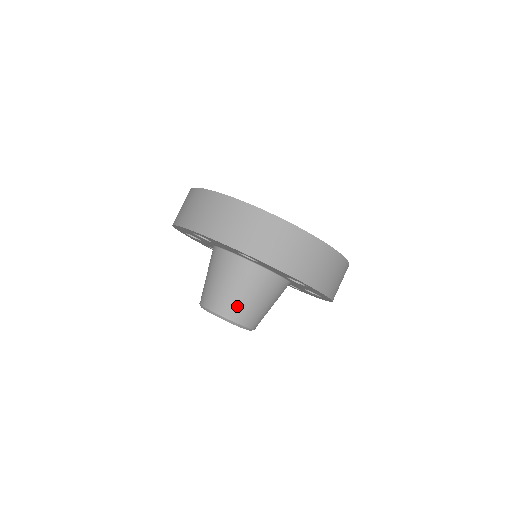
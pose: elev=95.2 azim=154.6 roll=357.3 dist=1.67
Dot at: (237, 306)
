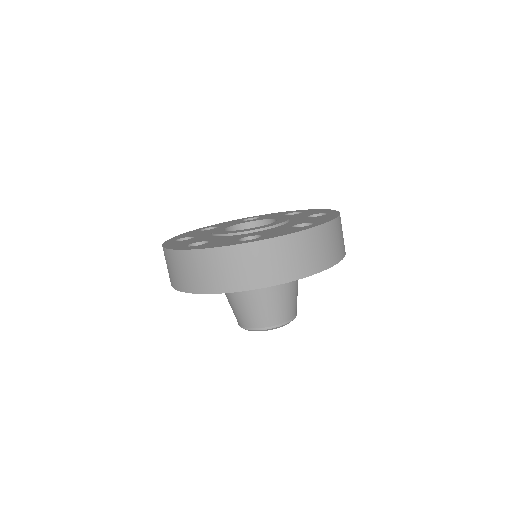
Dot at: (293, 306)
